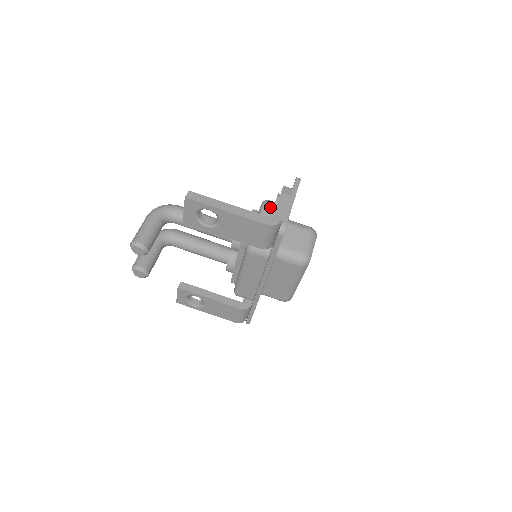
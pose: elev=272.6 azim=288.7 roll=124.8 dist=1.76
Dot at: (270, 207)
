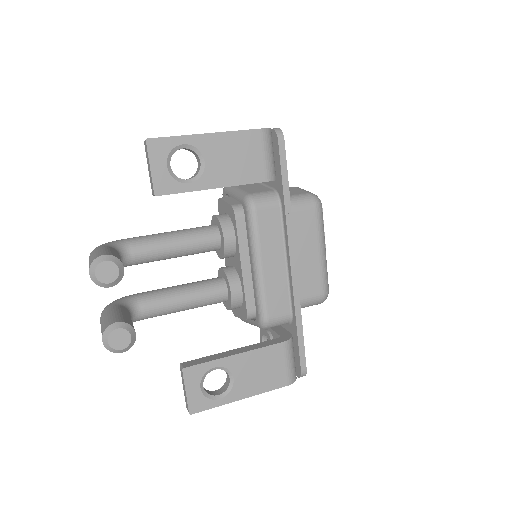
Dot at: occluded
